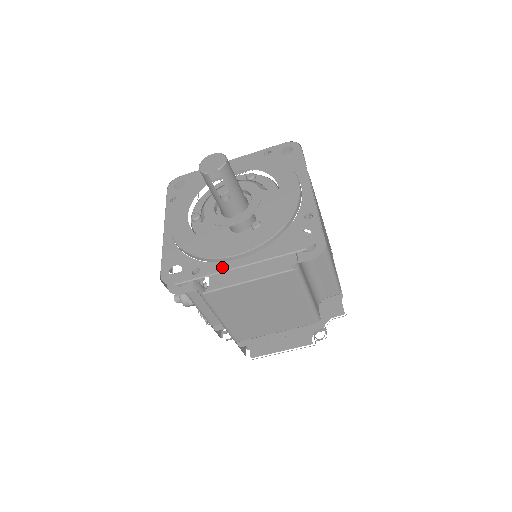
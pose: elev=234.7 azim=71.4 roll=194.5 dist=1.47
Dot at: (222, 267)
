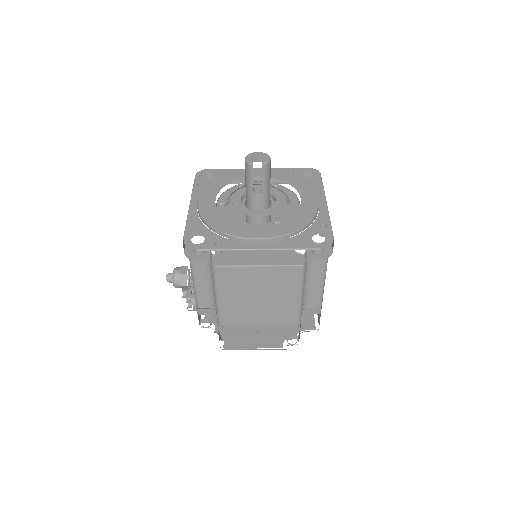
Dot at: (243, 246)
